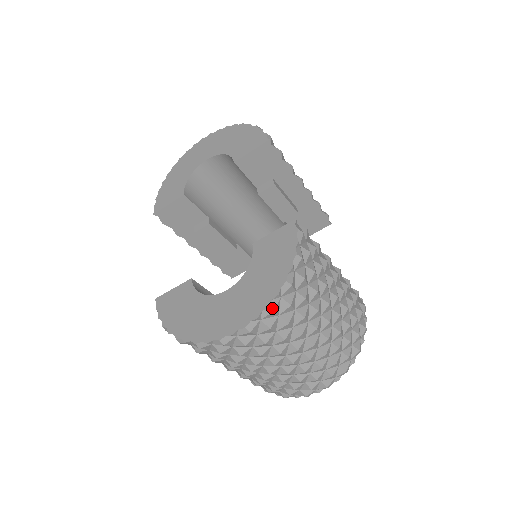
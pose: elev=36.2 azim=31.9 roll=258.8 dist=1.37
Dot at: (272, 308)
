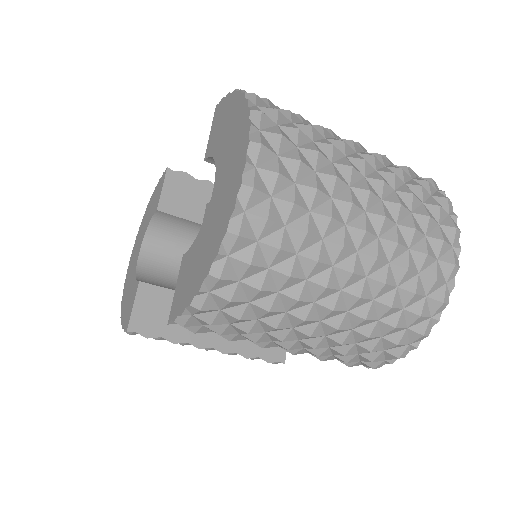
Dot at: (256, 110)
